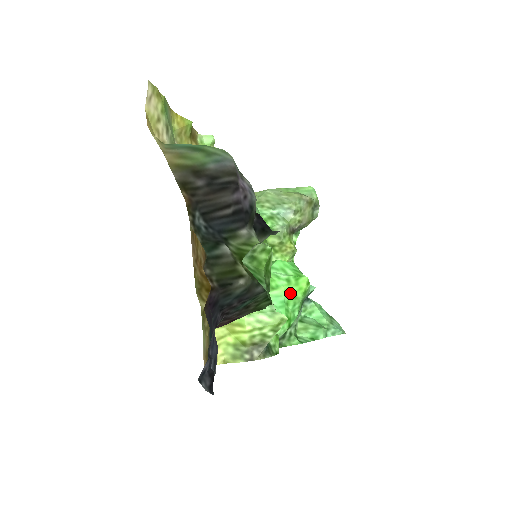
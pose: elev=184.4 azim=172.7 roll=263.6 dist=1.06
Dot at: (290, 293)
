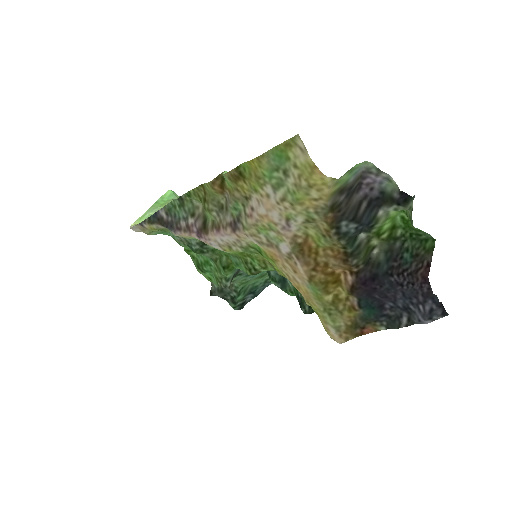
Dot at: occluded
